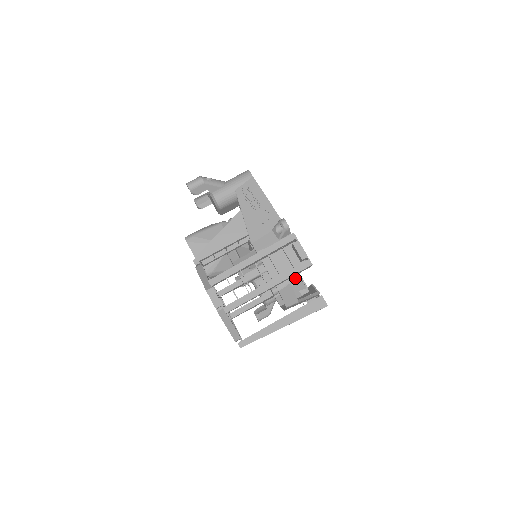
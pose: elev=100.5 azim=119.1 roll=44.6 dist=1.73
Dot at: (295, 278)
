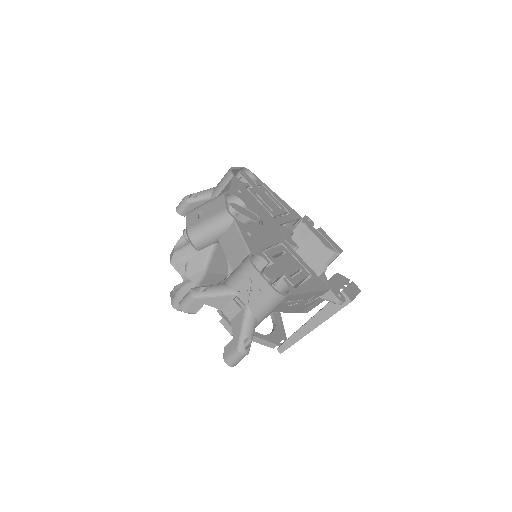
Dot at: occluded
